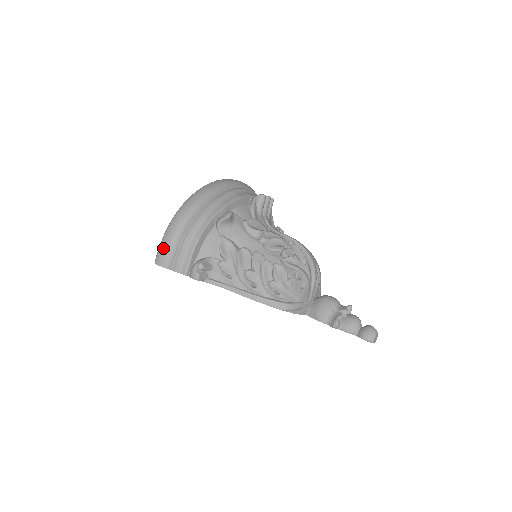
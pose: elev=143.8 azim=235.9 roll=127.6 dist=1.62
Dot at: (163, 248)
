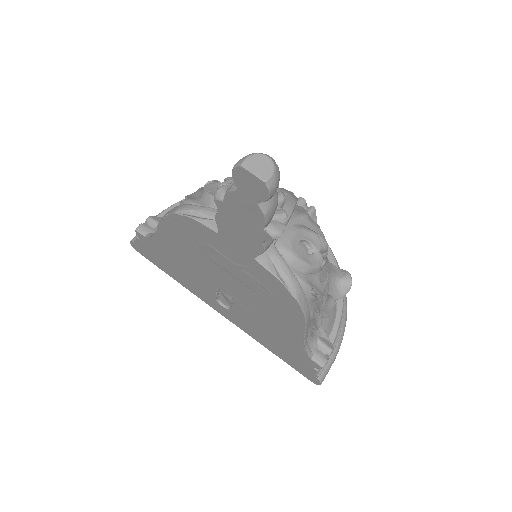
Dot at: occluded
